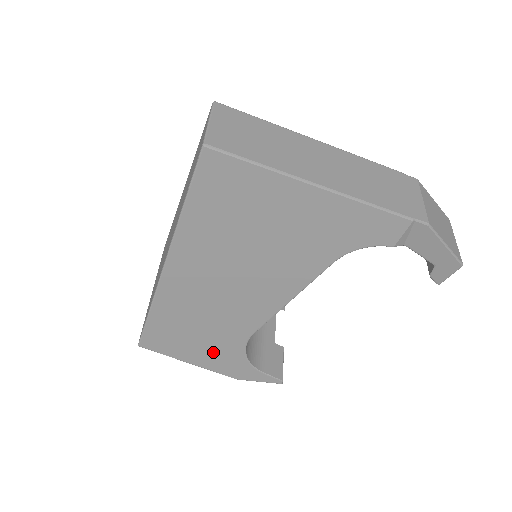
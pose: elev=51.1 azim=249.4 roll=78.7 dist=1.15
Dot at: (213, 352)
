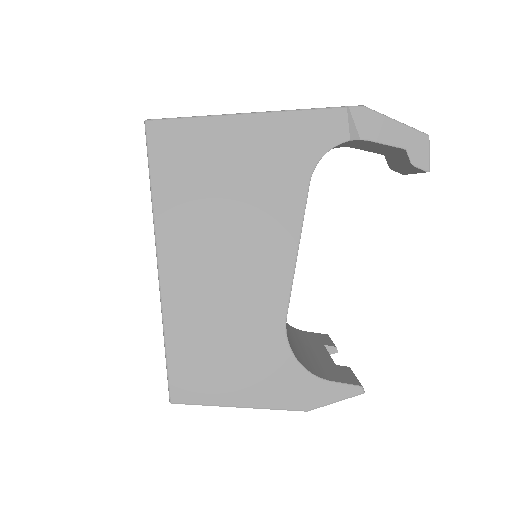
Dot at: (257, 372)
